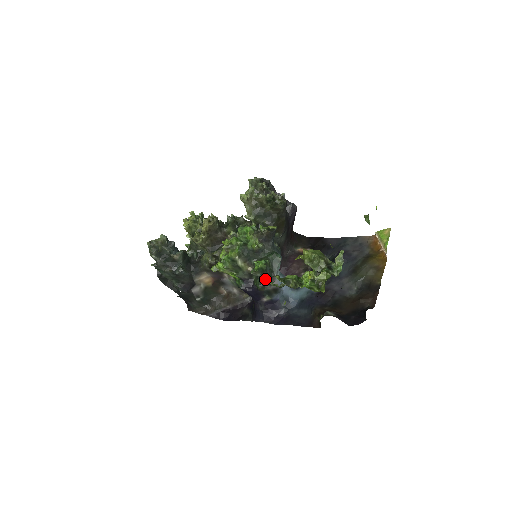
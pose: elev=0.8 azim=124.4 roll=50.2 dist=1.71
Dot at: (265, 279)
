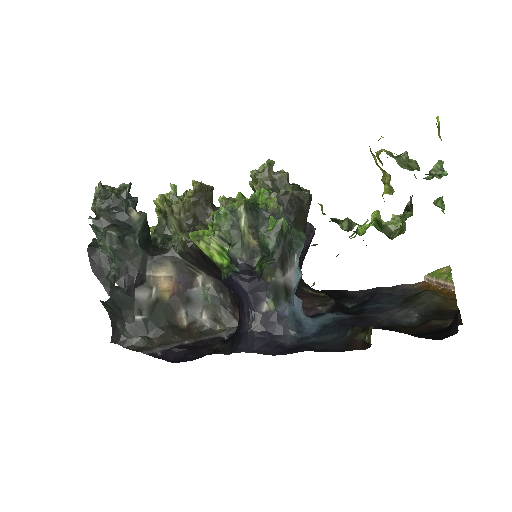
Dot at: (280, 253)
